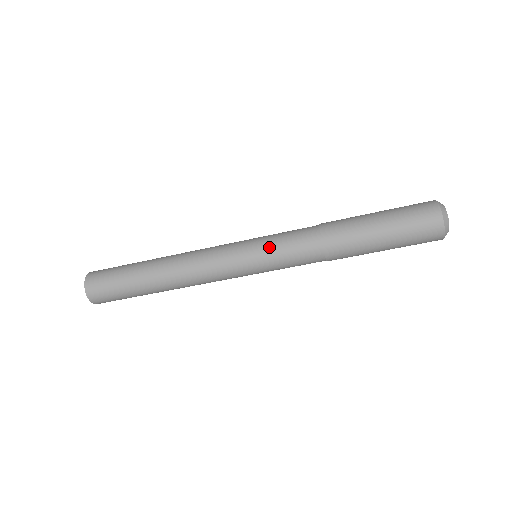
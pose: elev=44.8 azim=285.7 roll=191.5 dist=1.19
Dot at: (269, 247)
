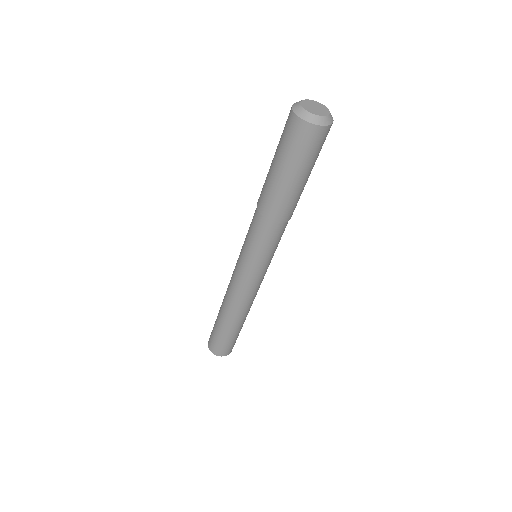
Dot at: (250, 252)
